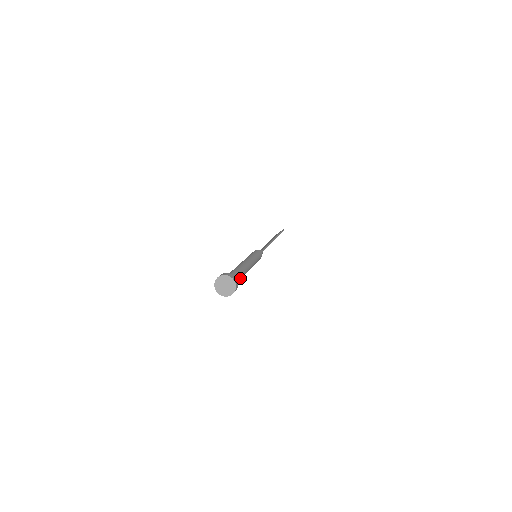
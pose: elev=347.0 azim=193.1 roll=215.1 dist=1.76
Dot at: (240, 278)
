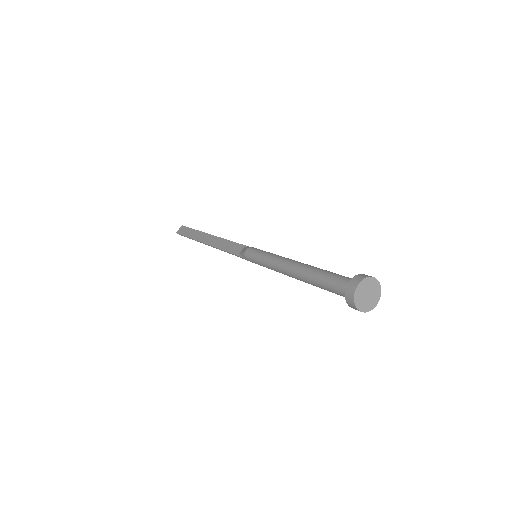
Dot at: occluded
